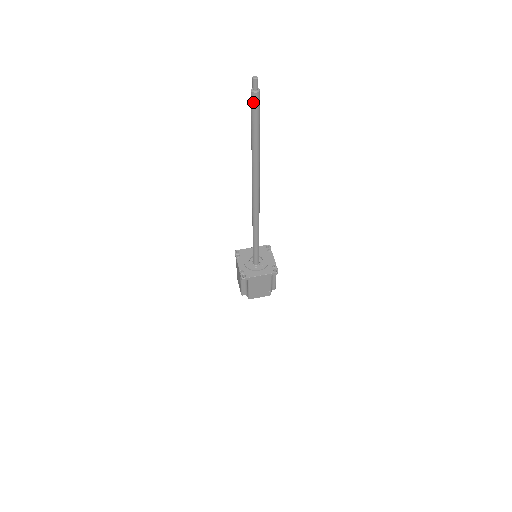
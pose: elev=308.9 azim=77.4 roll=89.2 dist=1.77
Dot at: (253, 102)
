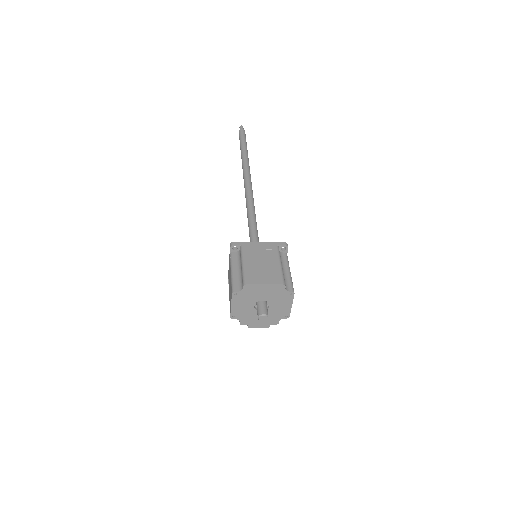
Dot at: (240, 133)
